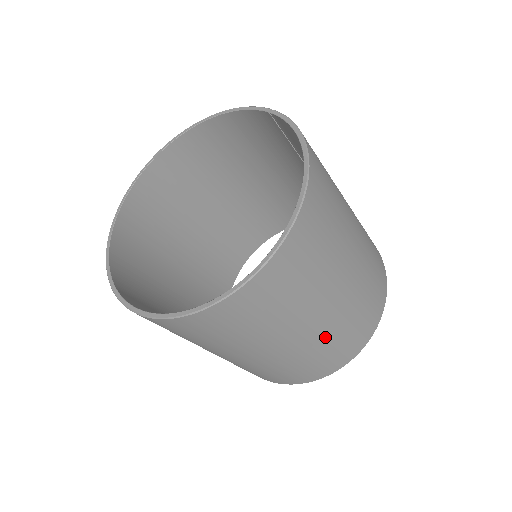
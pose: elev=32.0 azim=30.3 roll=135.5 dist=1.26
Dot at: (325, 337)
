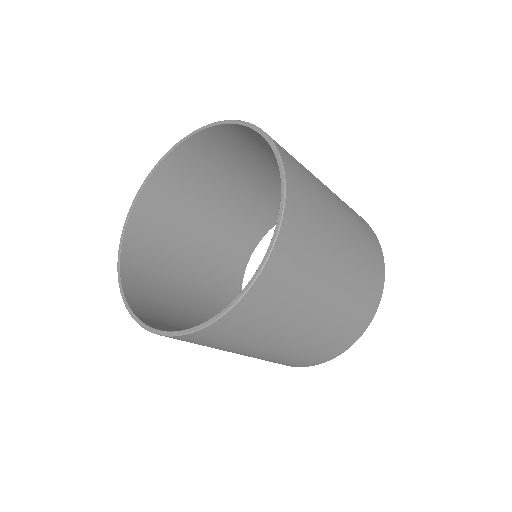
Dot at: (298, 349)
